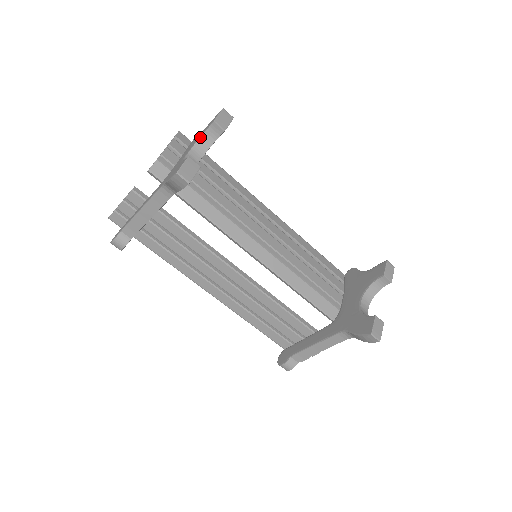
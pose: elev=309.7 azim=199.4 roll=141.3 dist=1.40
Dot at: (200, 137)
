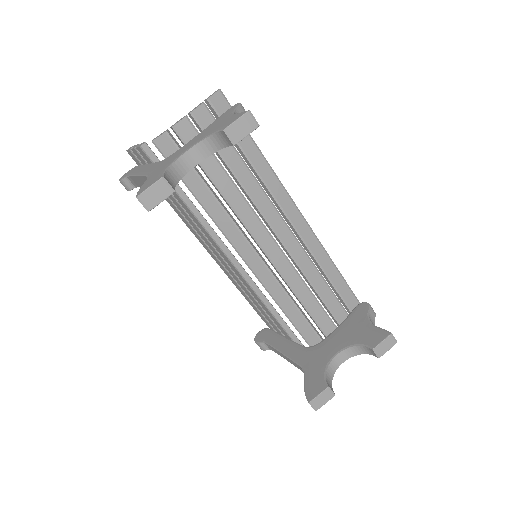
Dot at: (209, 136)
